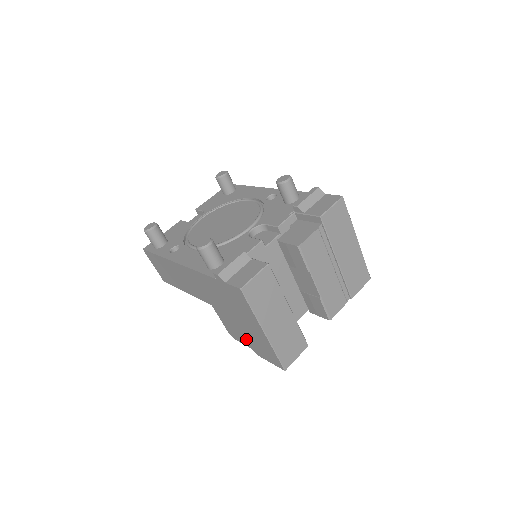
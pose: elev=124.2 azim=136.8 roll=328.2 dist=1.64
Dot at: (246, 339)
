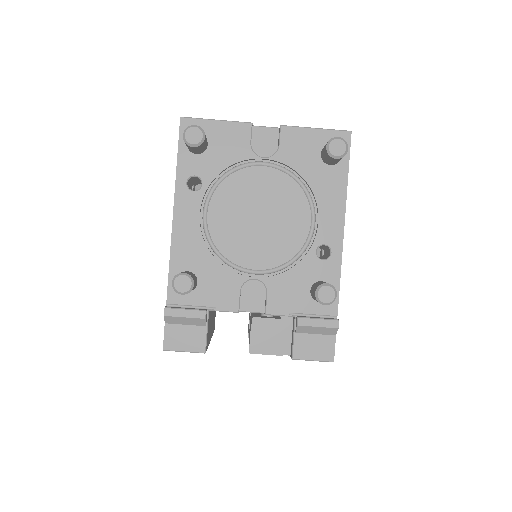
Dot at: occluded
